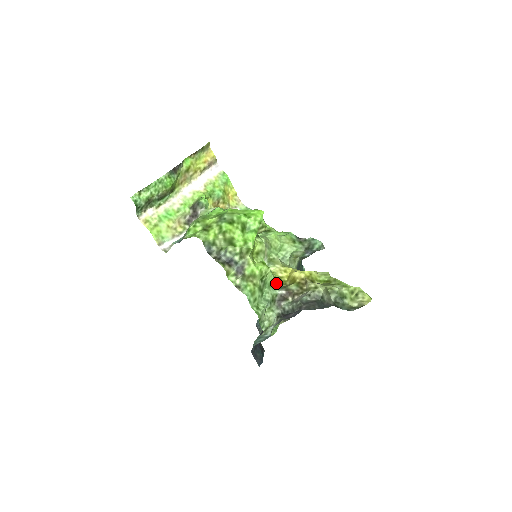
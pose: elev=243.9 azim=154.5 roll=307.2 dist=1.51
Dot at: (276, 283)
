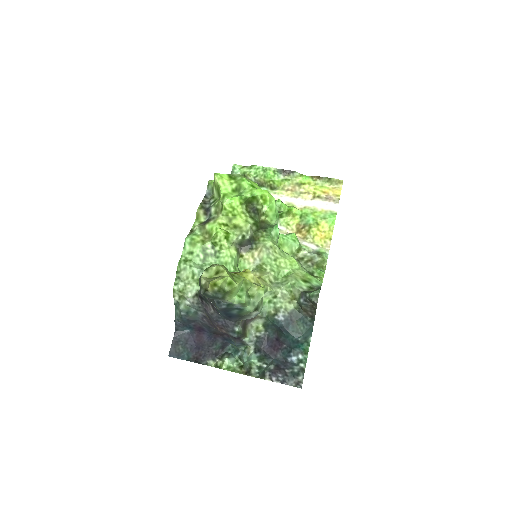
Dot at: occluded
